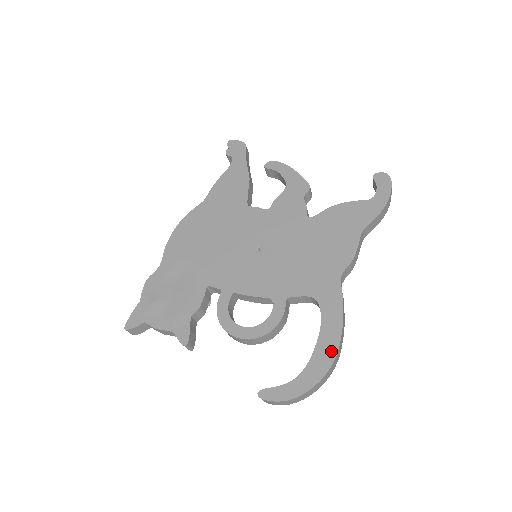
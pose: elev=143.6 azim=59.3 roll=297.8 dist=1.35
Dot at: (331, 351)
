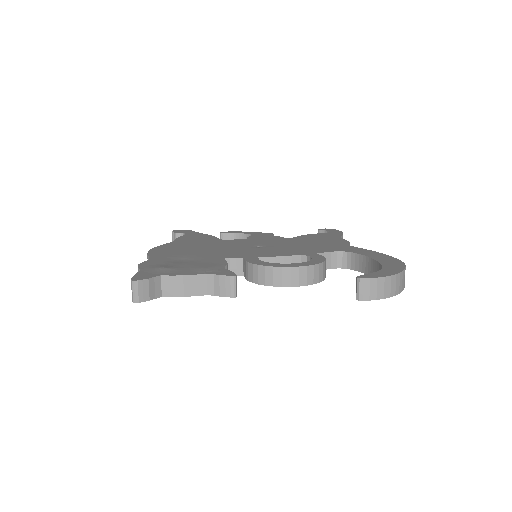
Dot at: (392, 259)
